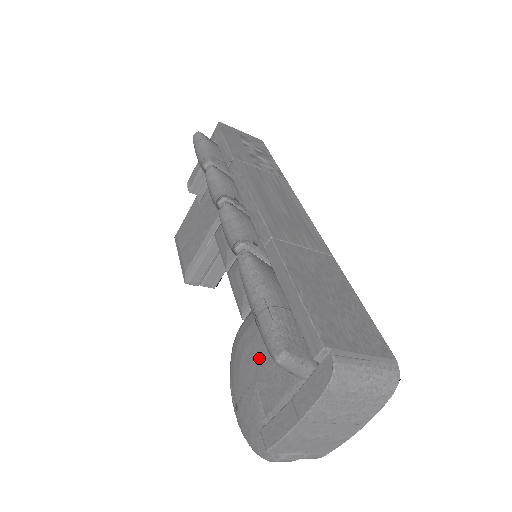
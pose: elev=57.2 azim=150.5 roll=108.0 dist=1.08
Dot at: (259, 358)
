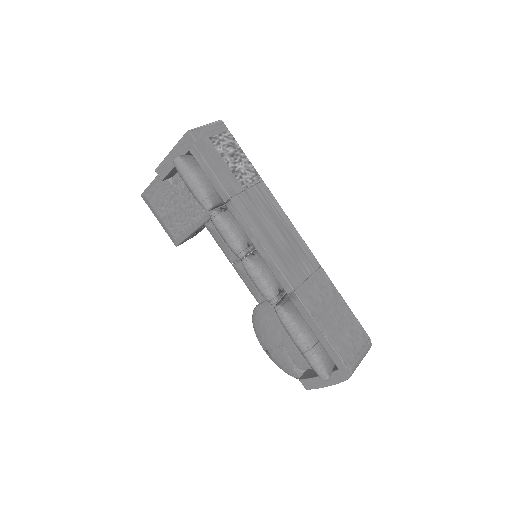
Dot at: (284, 336)
